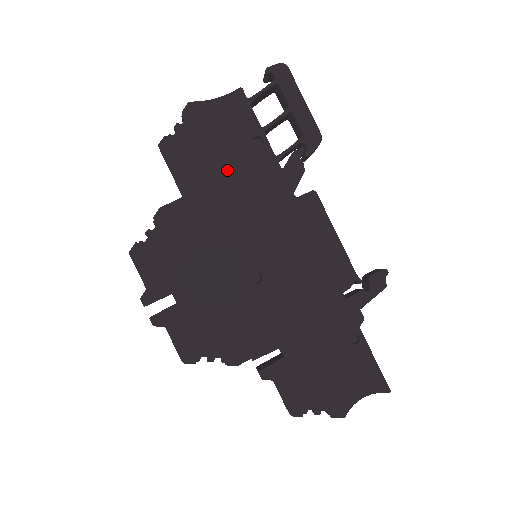
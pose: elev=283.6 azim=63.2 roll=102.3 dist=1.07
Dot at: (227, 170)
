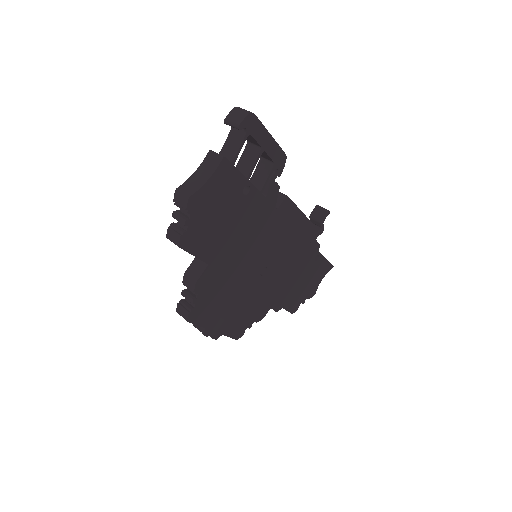
Dot at: (231, 226)
